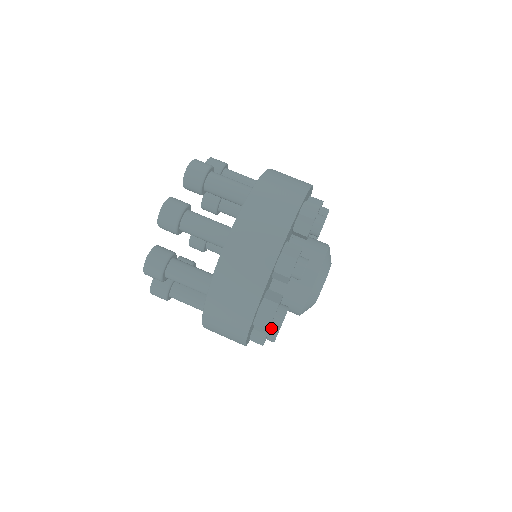
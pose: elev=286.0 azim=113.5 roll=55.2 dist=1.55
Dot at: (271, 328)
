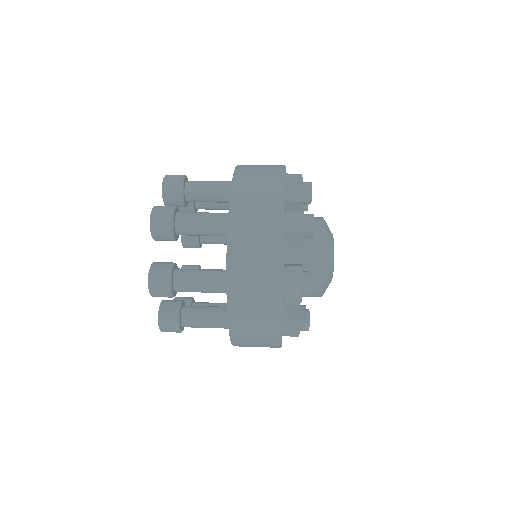
Dot at: (300, 314)
